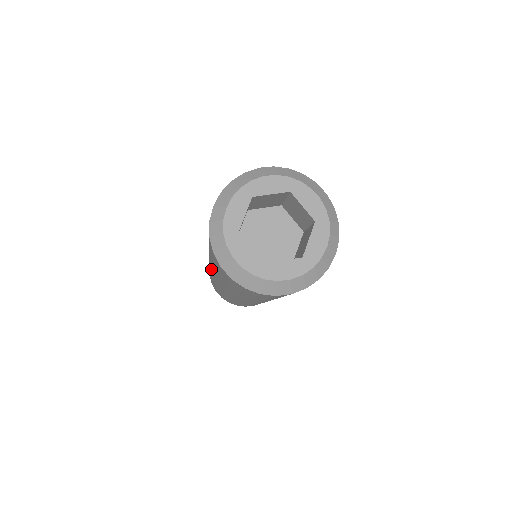
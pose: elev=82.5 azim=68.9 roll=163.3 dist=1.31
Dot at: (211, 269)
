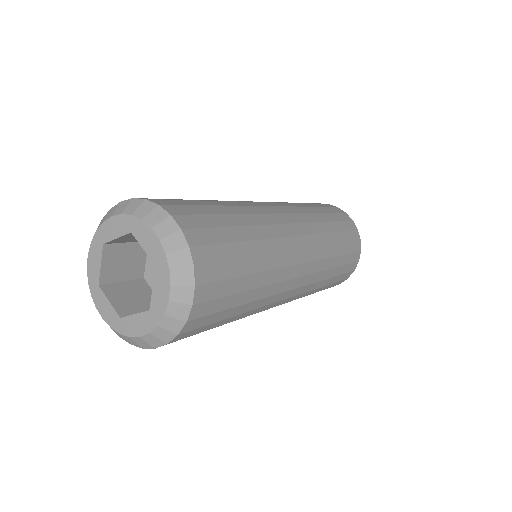
Dot at: occluded
